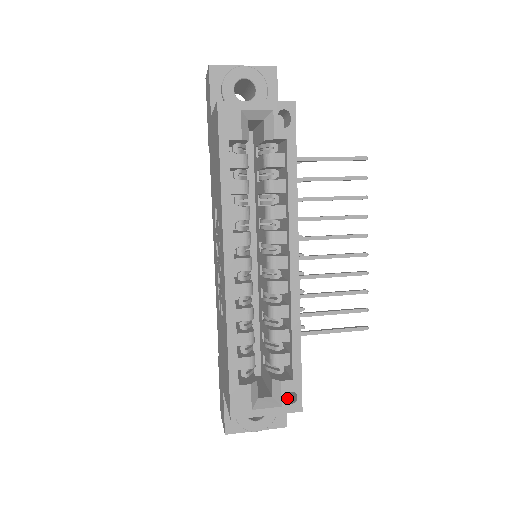
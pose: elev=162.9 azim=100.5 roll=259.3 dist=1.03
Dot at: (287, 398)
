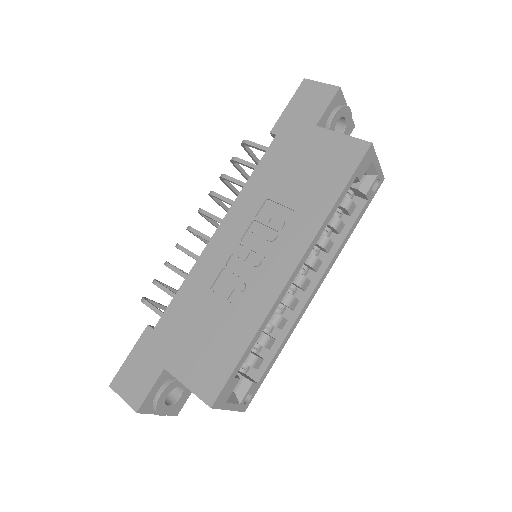
Dot at: occluded
